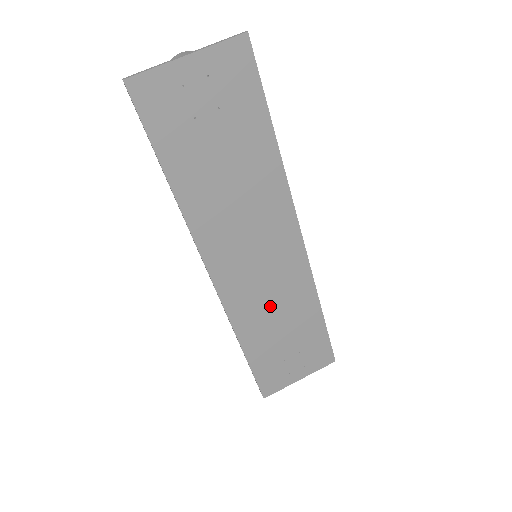
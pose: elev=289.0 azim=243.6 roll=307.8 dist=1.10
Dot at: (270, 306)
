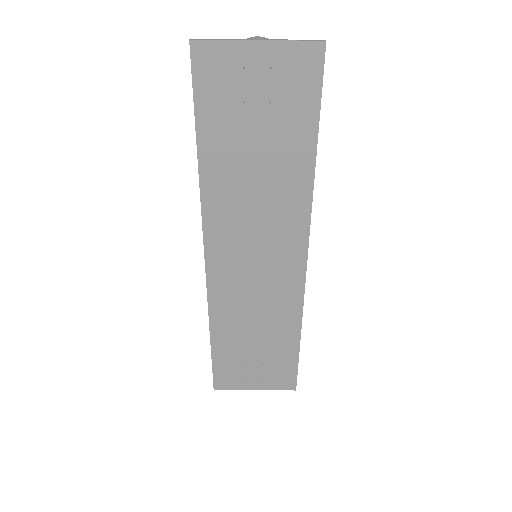
Dot at: (251, 308)
